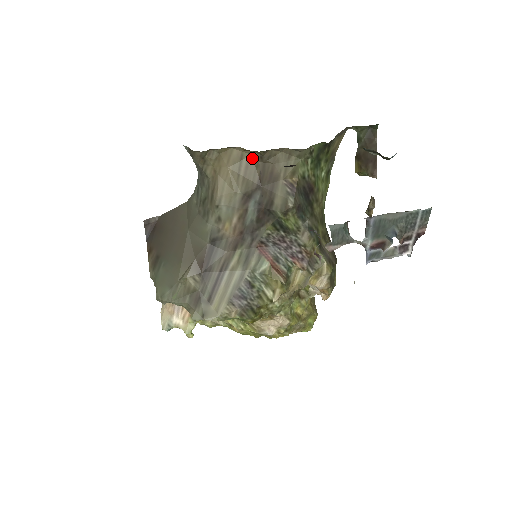
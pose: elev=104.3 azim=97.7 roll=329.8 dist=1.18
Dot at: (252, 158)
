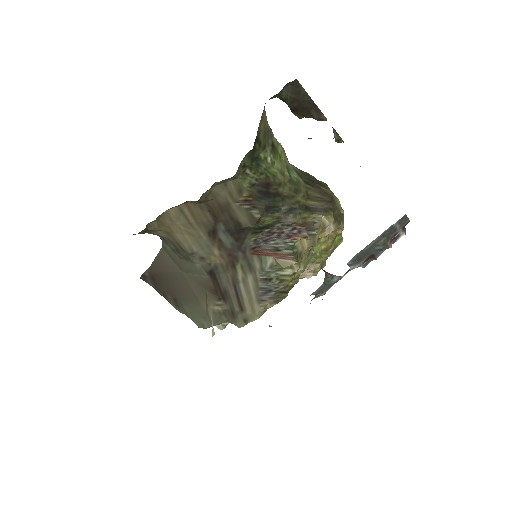
Dot at: (191, 204)
